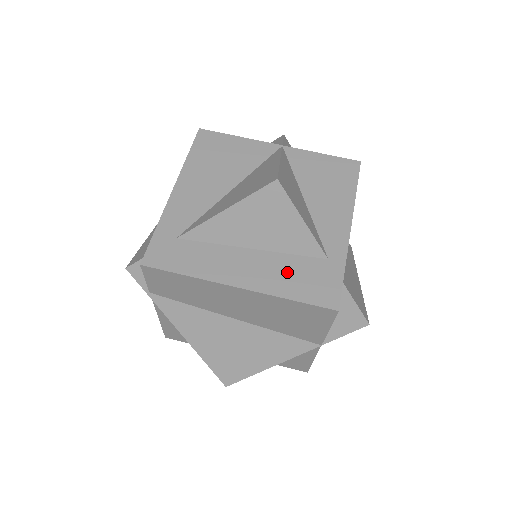
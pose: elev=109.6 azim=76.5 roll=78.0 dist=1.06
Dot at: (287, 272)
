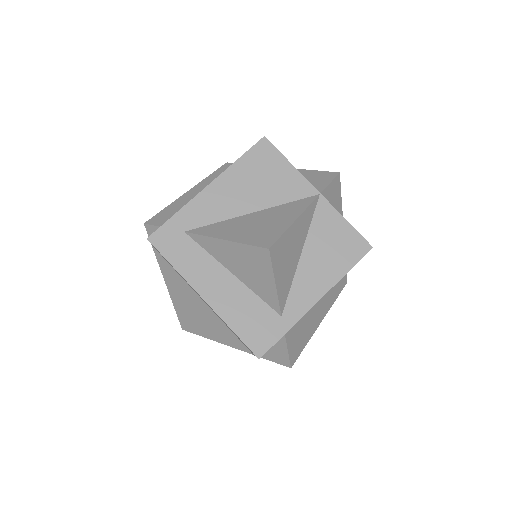
Dot at: (245, 308)
